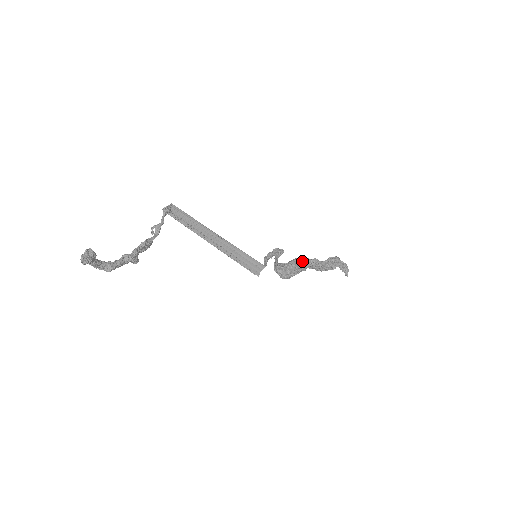
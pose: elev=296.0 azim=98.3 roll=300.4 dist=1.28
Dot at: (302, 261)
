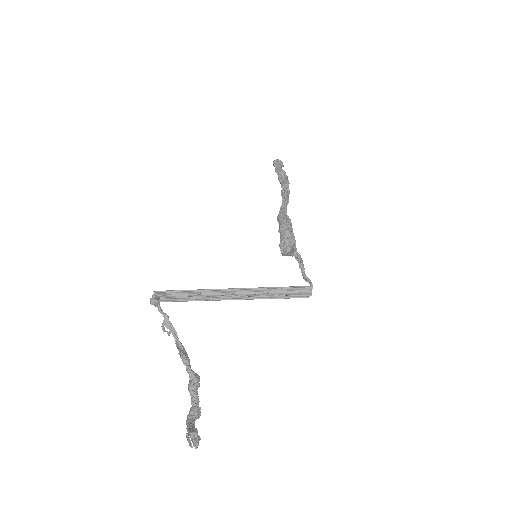
Dot at: (286, 219)
